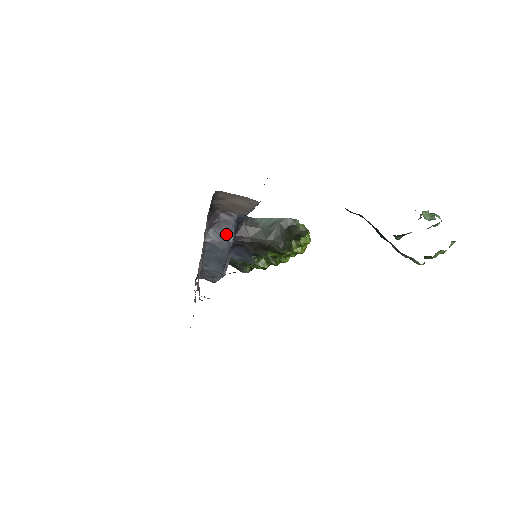
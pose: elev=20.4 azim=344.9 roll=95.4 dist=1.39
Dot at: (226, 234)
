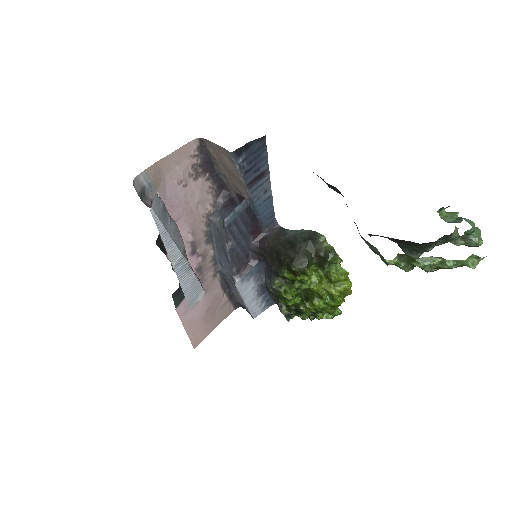
Dot at: (226, 213)
